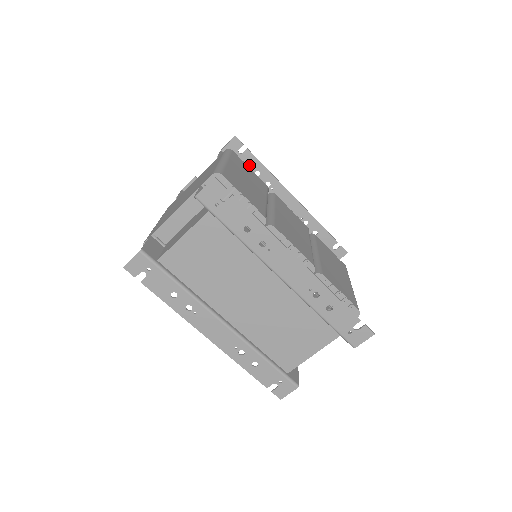
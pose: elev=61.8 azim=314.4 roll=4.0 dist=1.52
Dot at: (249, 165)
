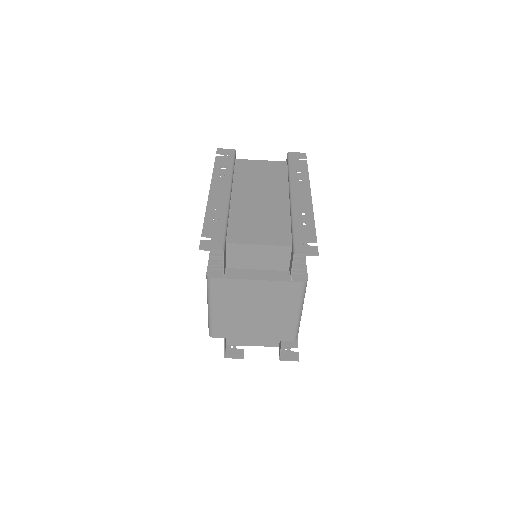
Dot at: occluded
